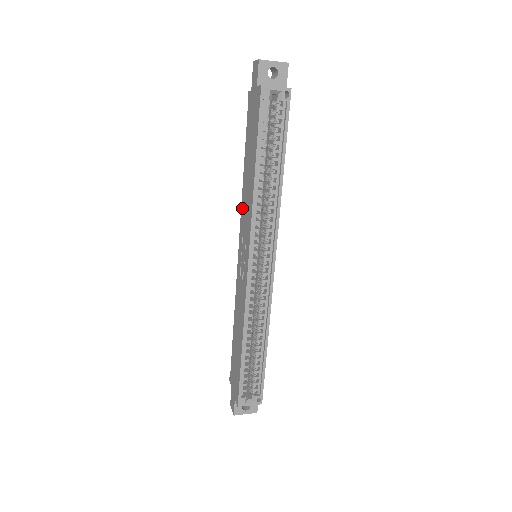
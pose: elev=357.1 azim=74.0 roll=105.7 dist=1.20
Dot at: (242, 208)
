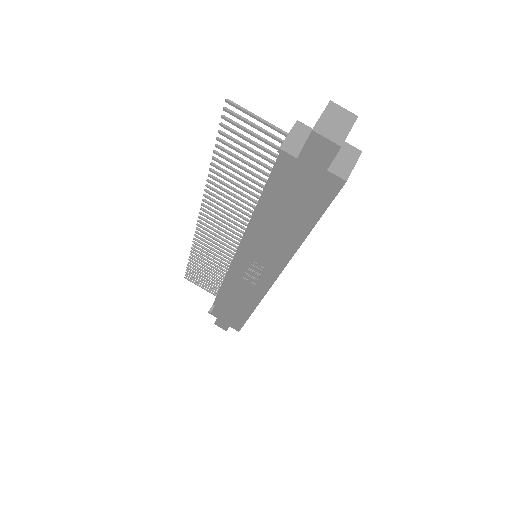
Dot at: (251, 240)
